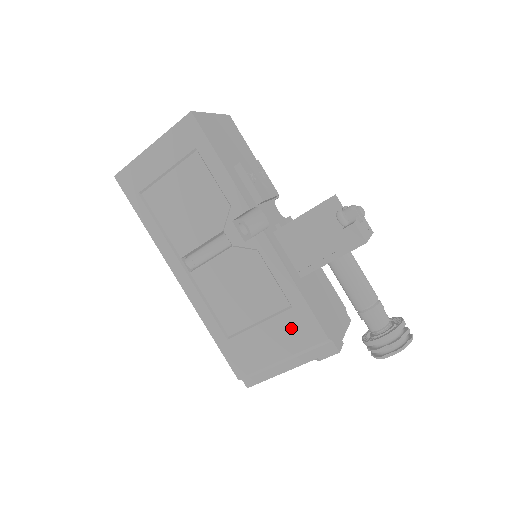
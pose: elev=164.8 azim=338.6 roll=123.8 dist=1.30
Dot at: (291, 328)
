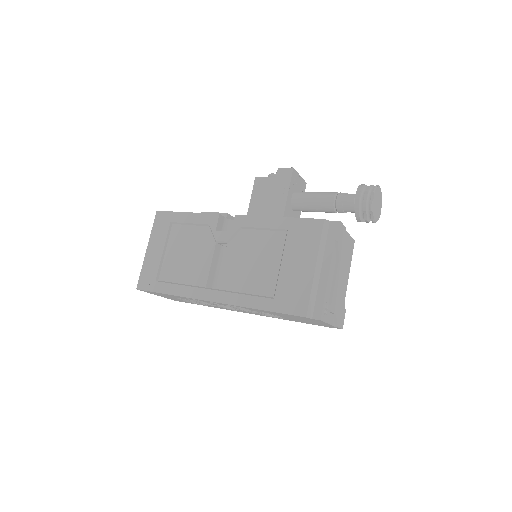
Dot at: (299, 241)
